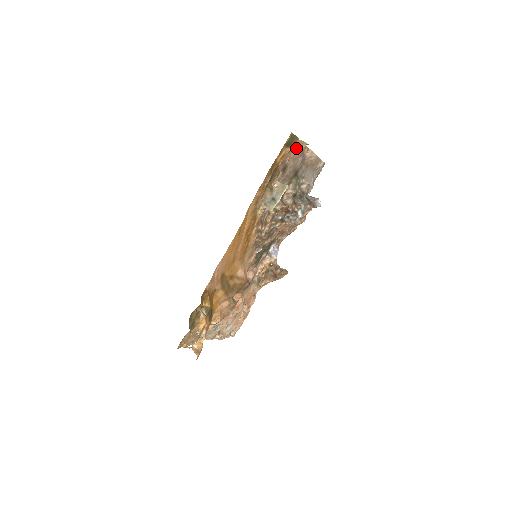
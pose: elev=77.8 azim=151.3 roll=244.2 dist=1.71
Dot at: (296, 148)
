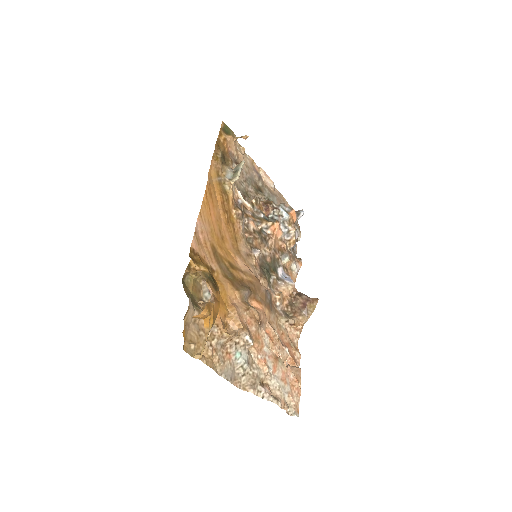
Dot at: (241, 152)
